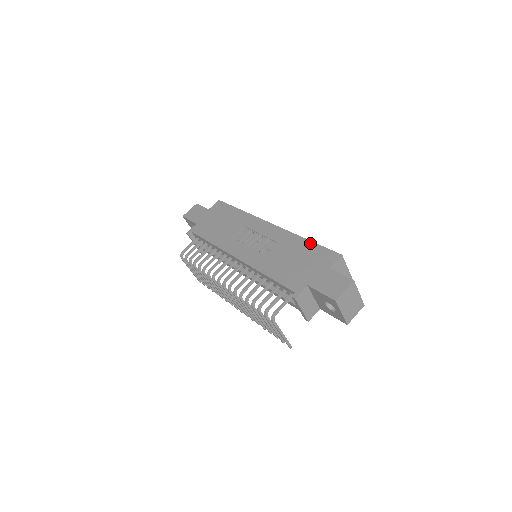
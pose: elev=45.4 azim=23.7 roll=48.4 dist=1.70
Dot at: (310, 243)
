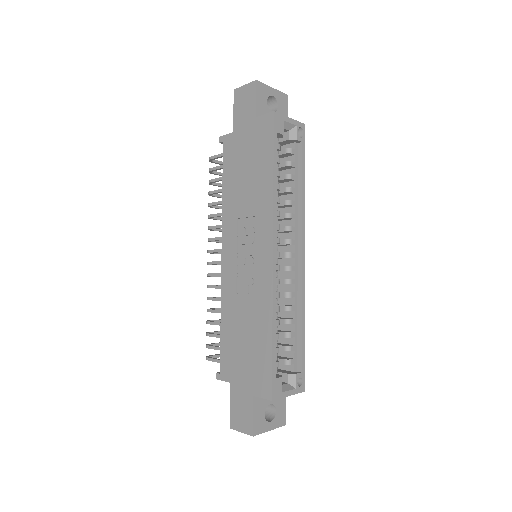
Dot at: (269, 343)
